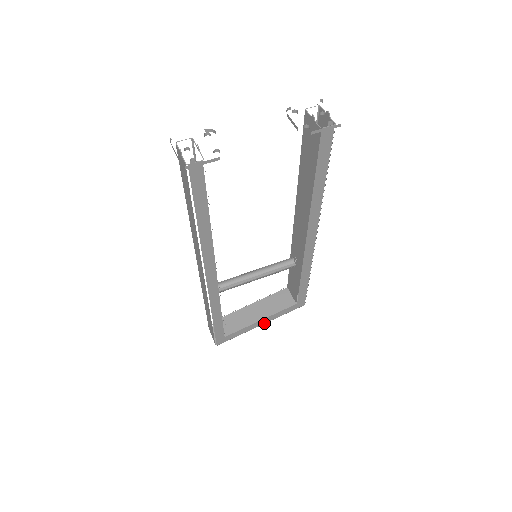
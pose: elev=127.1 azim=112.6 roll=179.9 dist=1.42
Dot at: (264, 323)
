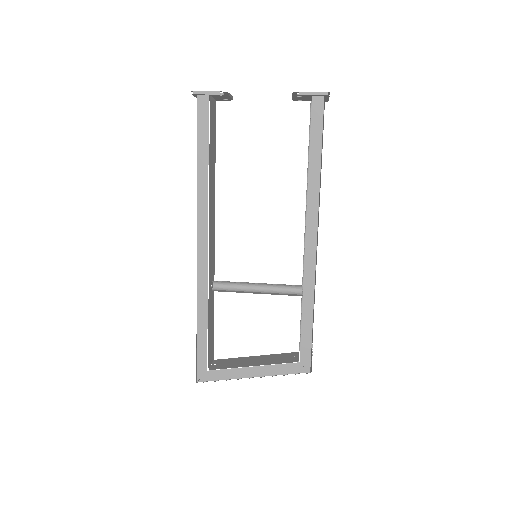
Dot at: (256, 376)
